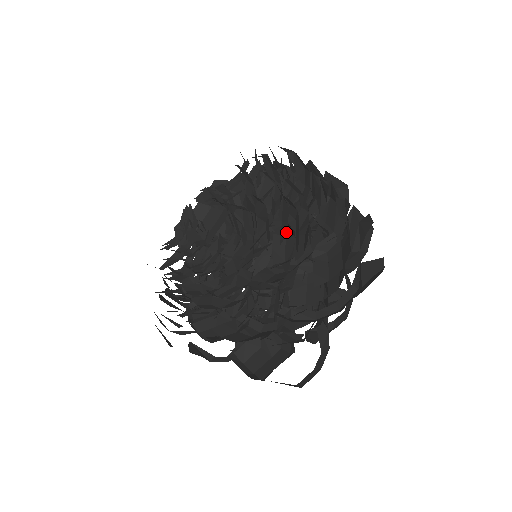
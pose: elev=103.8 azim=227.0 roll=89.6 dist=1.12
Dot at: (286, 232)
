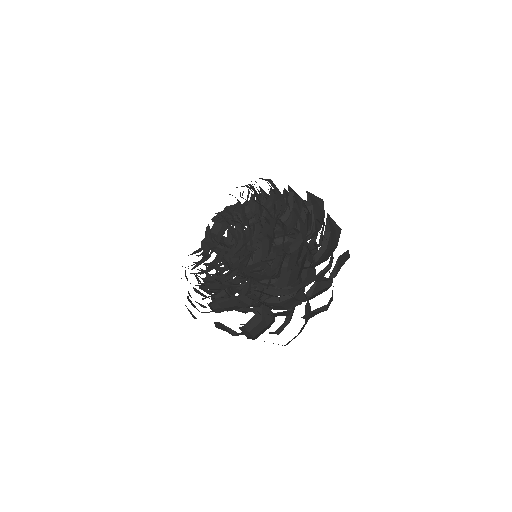
Dot at: occluded
